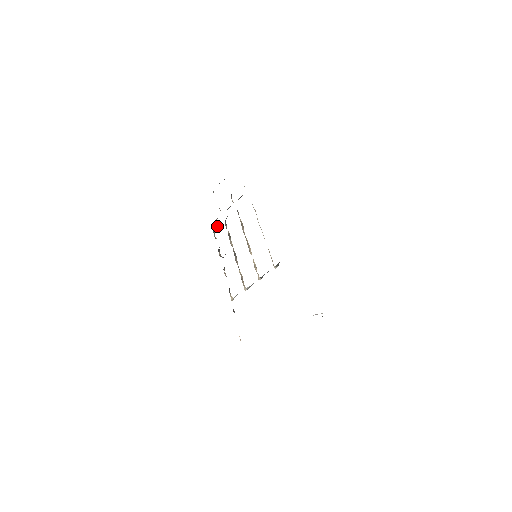
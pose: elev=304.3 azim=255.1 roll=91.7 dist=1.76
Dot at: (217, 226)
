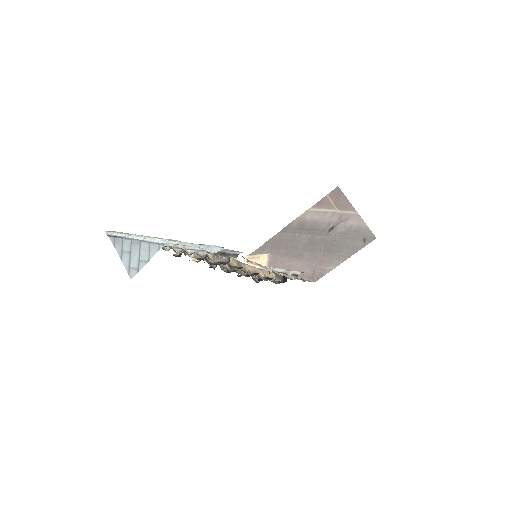
Dot at: occluded
